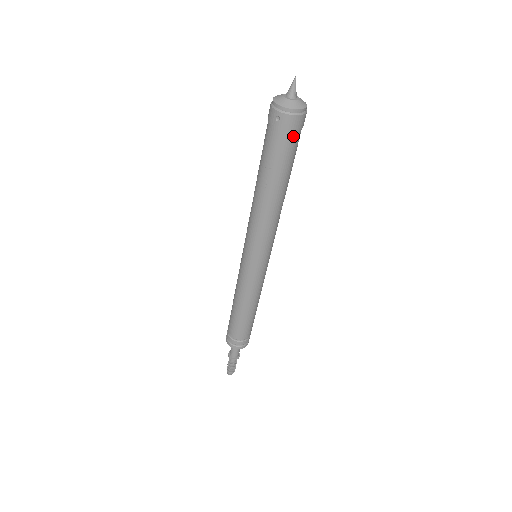
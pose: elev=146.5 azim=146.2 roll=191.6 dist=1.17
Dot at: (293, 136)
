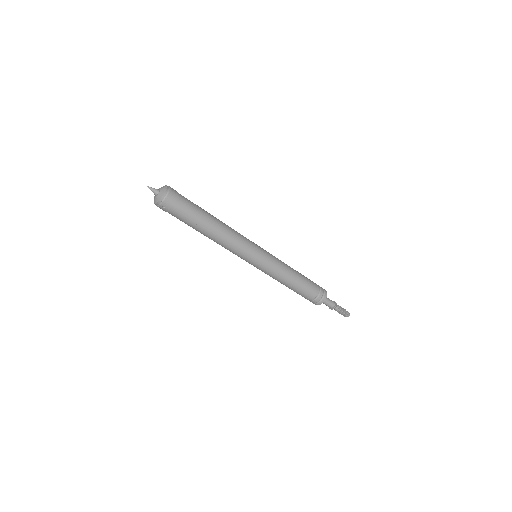
Dot at: (179, 203)
